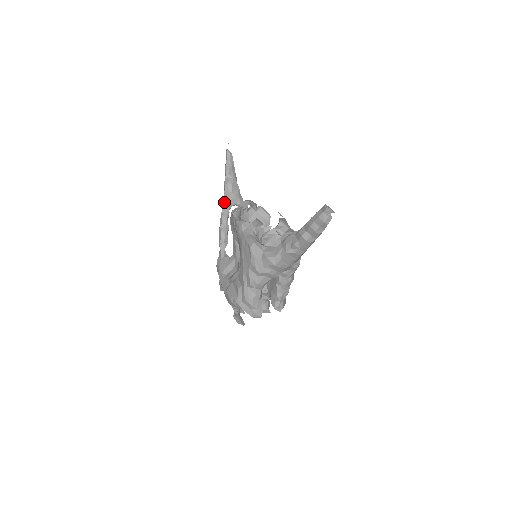
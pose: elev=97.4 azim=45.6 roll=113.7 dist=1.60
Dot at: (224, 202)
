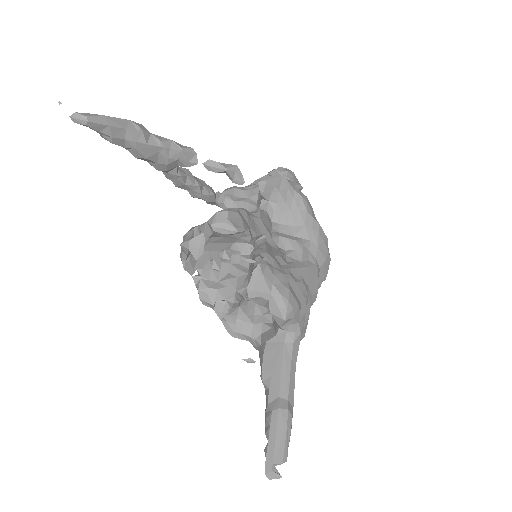
Dot at: occluded
